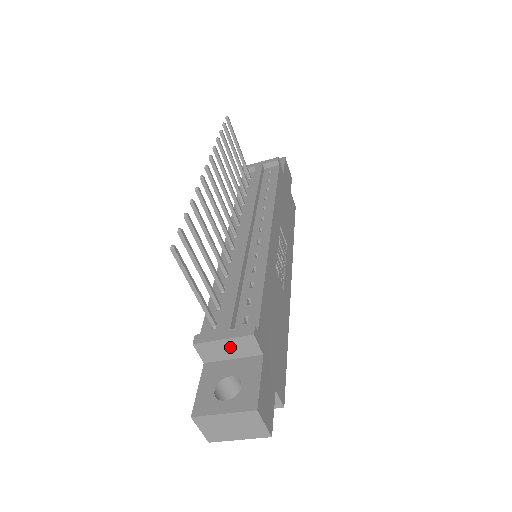
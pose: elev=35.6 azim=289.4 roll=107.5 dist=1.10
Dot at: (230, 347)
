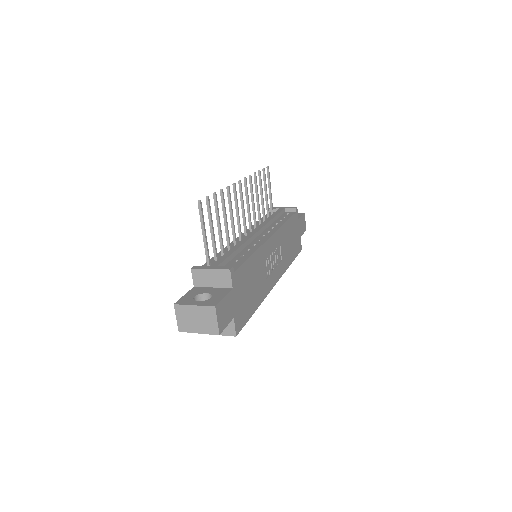
Dot at: (213, 277)
